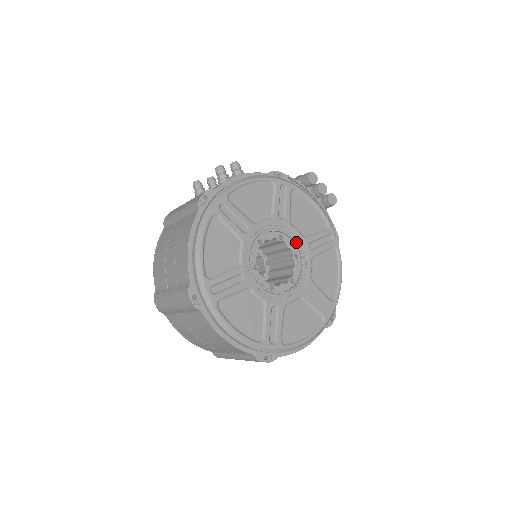
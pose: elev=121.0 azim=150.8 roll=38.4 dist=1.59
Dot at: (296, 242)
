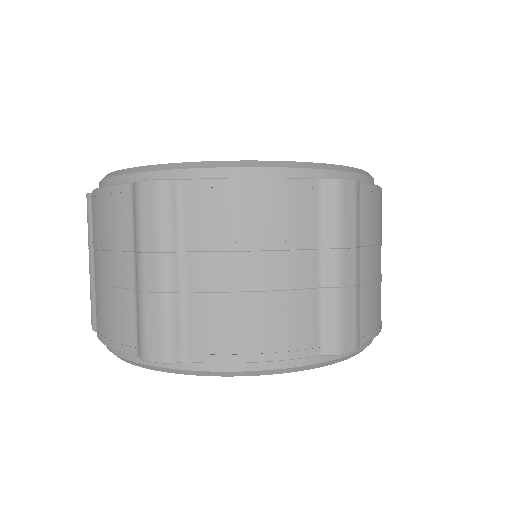
Dot at: occluded
